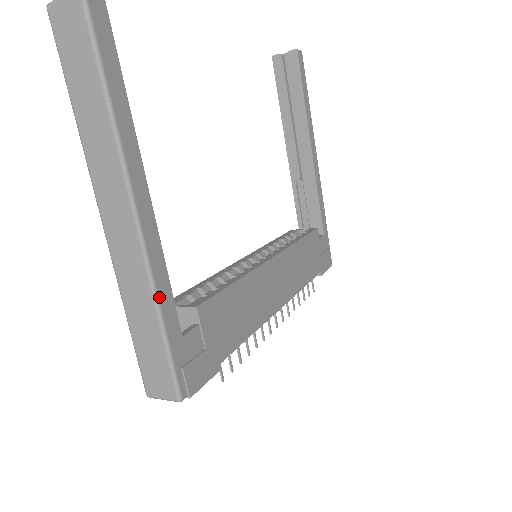
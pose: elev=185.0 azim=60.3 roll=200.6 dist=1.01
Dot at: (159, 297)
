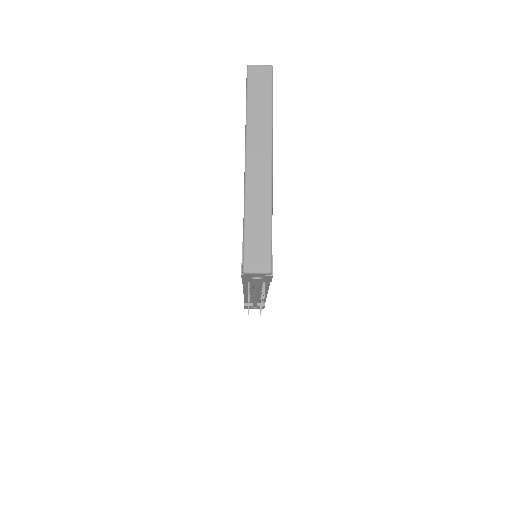
Dot at: (272, 208)
